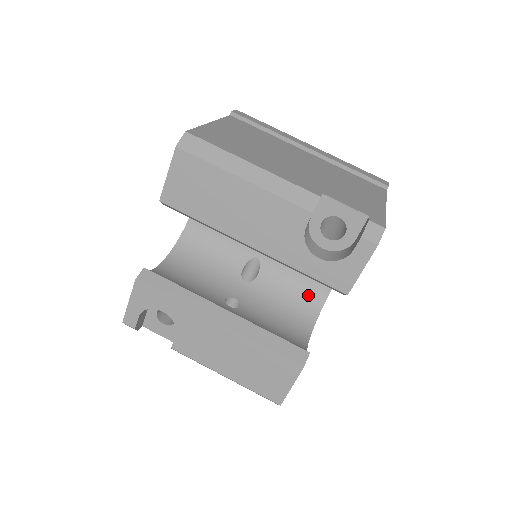
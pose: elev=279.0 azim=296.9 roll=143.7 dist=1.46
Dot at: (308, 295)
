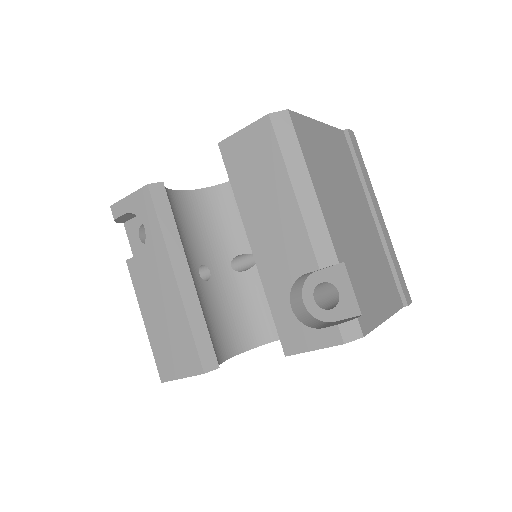
Dot at: (267, 323)
